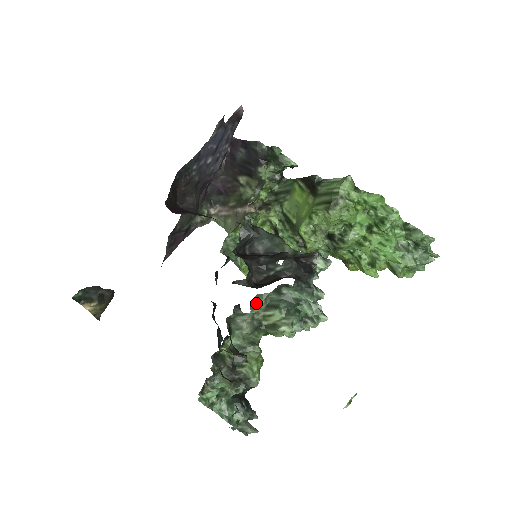
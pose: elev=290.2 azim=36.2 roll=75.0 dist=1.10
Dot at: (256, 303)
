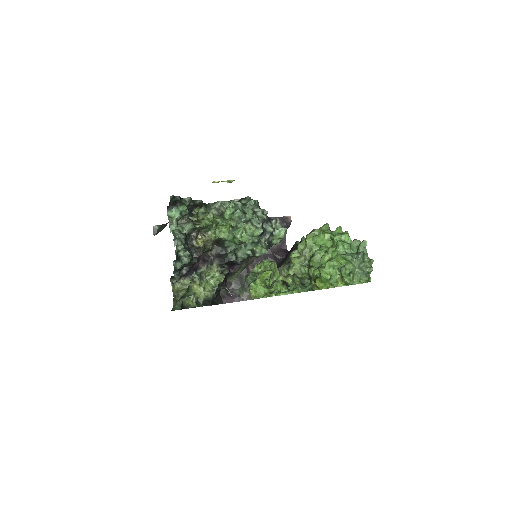
Dot at: (225, 202)
